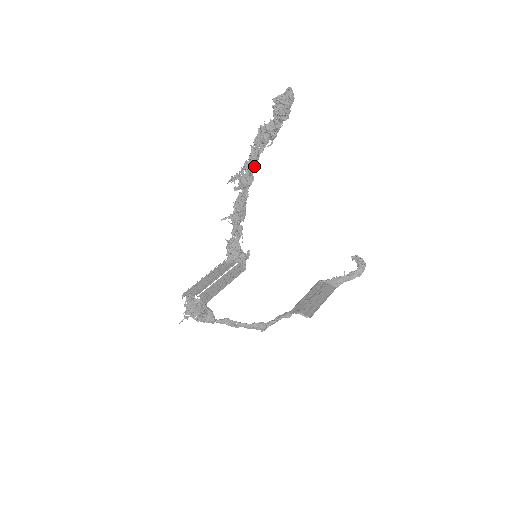
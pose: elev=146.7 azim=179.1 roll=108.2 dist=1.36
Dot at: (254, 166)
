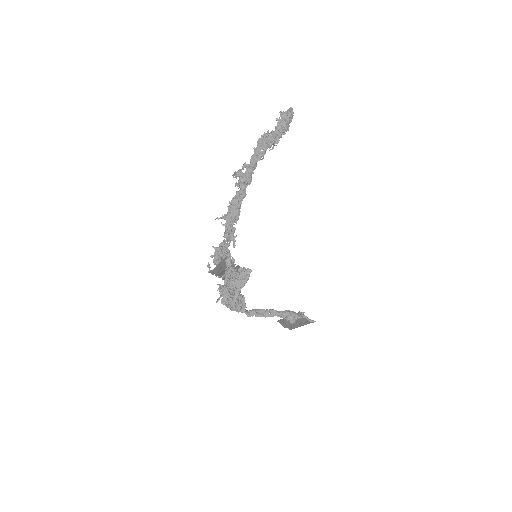
Dot at: (255, 167)
